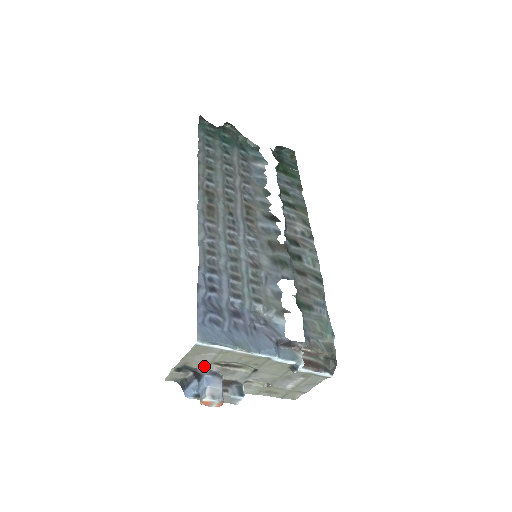
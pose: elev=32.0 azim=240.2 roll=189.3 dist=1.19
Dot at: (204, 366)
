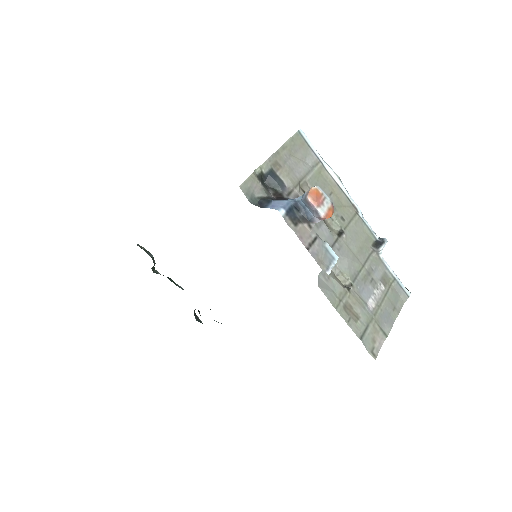
Dot at: (293, 183)
